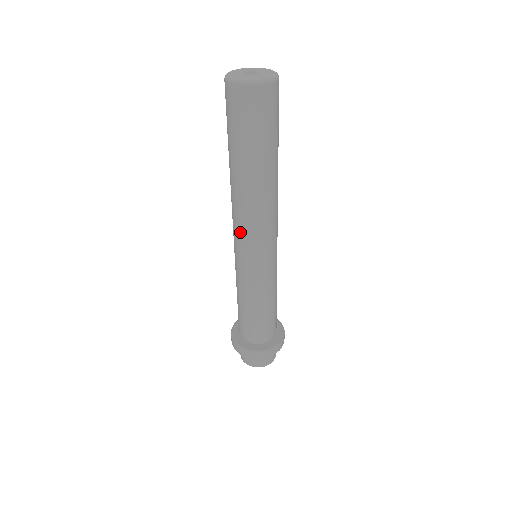
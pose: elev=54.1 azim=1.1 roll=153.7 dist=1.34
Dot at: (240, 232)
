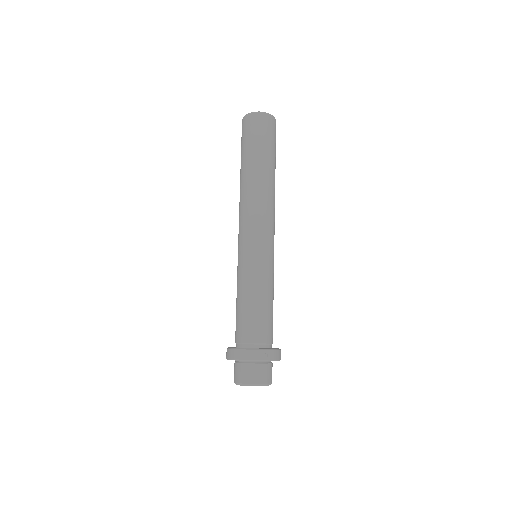
Dot at: (246, 220)
